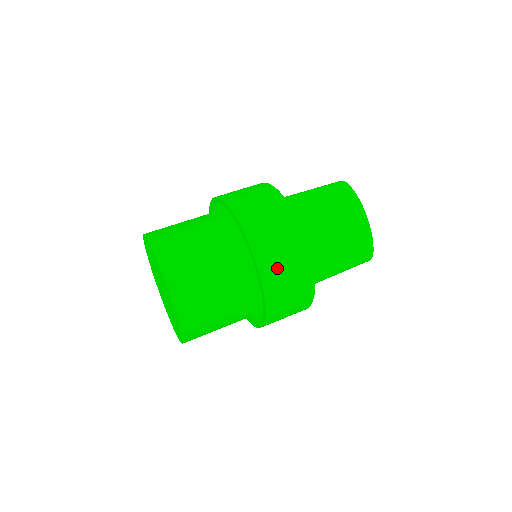
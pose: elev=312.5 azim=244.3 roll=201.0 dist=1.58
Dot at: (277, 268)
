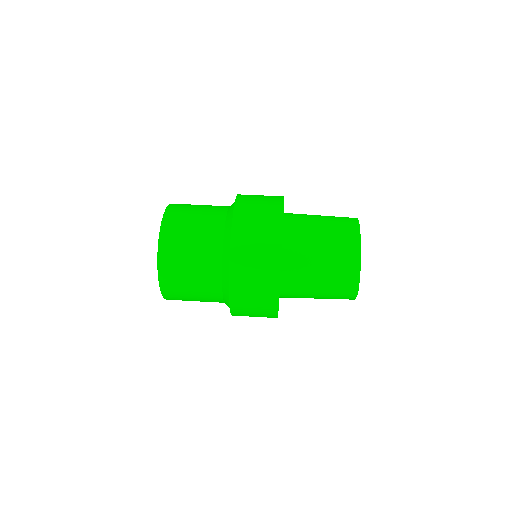
Dot at: (247, 254)
